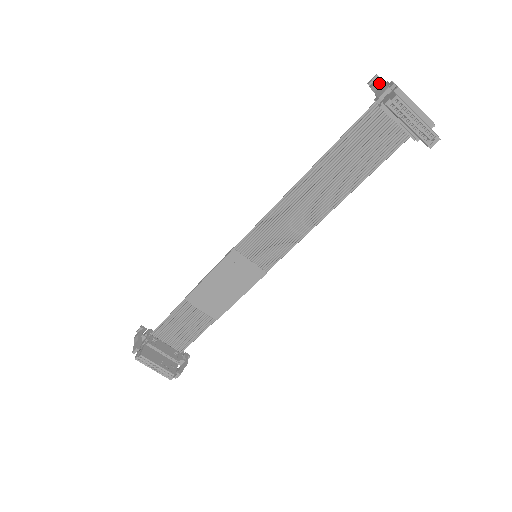
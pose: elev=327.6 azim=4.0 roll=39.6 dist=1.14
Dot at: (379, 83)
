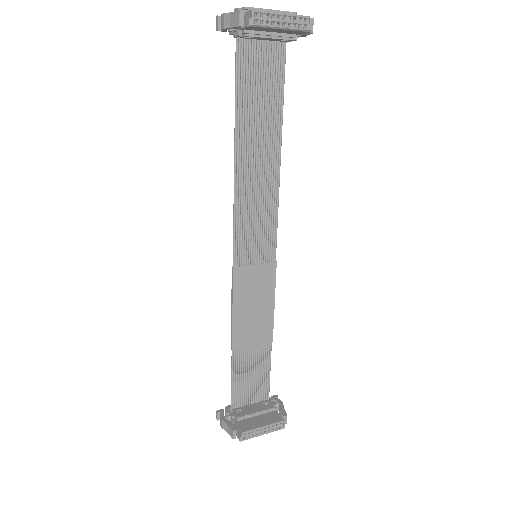
Dot at: (227, 17)
